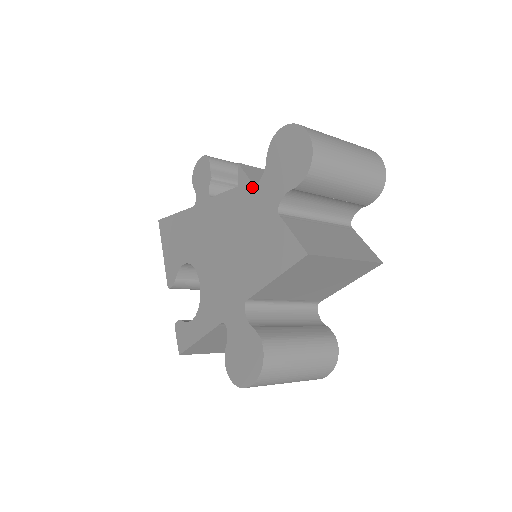
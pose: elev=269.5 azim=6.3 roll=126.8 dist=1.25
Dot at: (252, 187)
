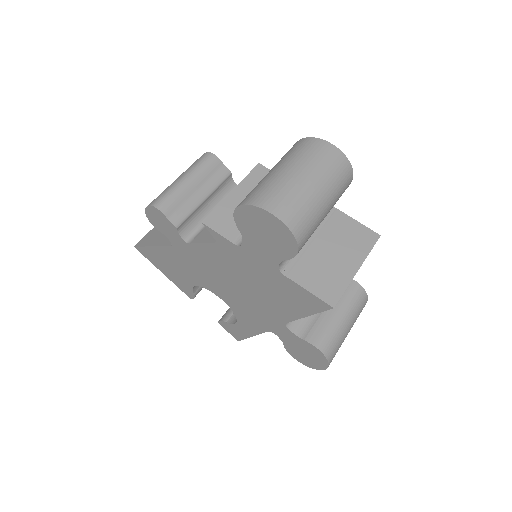
Dot at: (236, 247)
